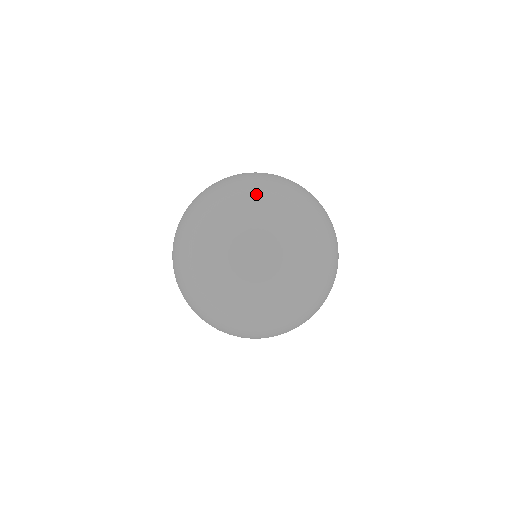
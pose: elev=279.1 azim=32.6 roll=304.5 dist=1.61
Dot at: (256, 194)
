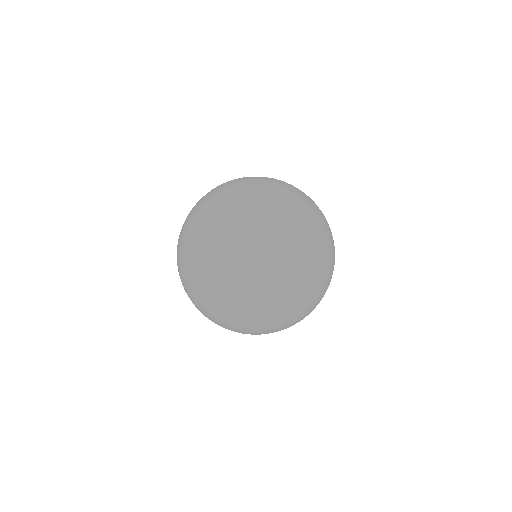
Dot at: (312, 228)
